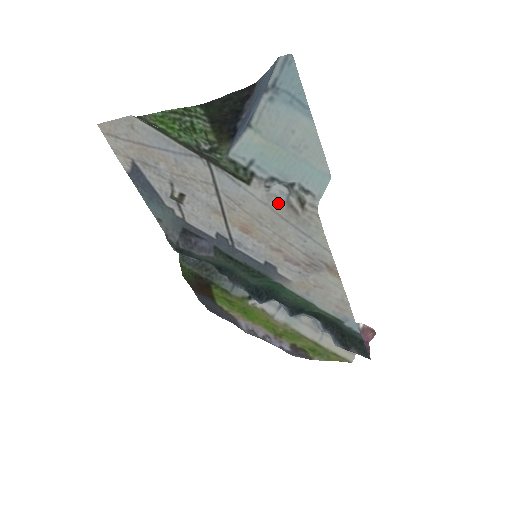
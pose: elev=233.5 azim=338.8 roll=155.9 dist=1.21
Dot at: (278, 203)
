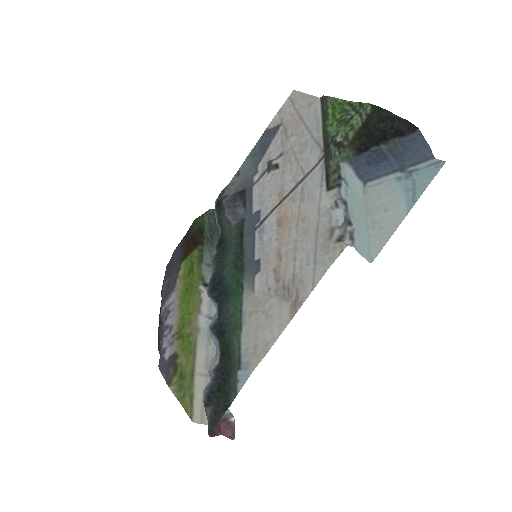
Dot at: (327, 222)
